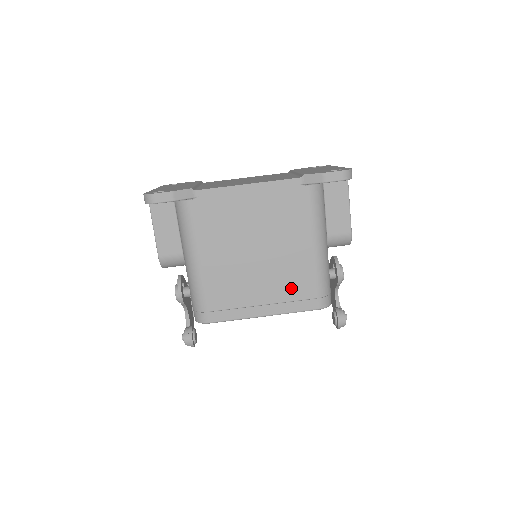
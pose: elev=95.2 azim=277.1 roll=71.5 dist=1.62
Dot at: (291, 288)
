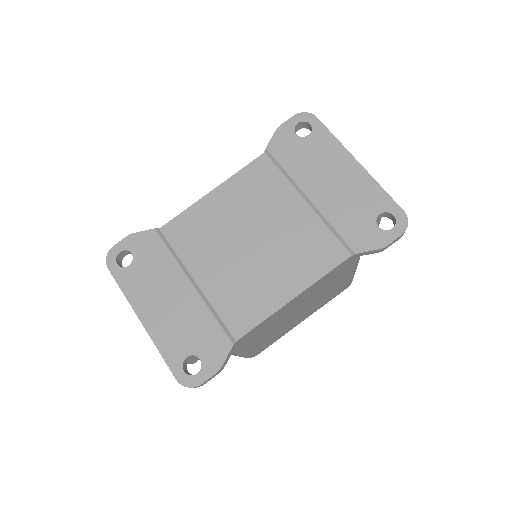
Dot at: (327, 299)
